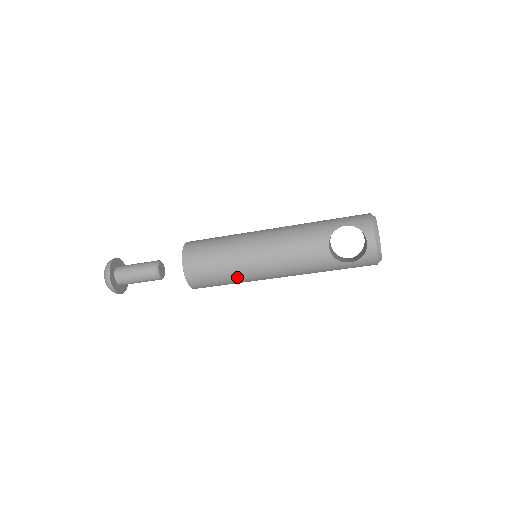
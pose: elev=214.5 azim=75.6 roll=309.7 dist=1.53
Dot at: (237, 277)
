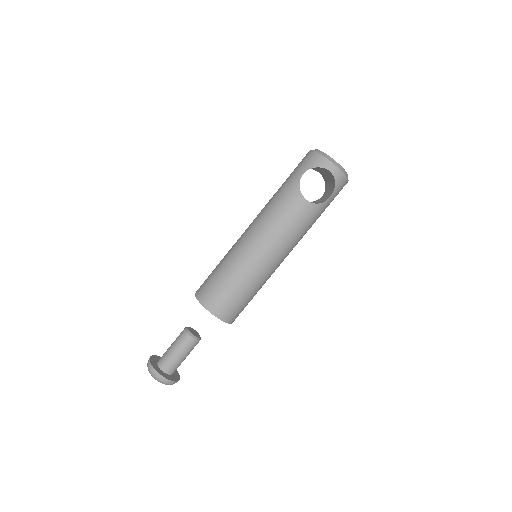
Dot at: (258, 283)
